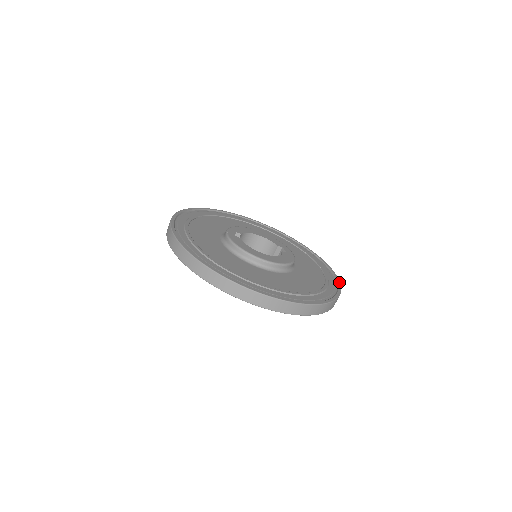
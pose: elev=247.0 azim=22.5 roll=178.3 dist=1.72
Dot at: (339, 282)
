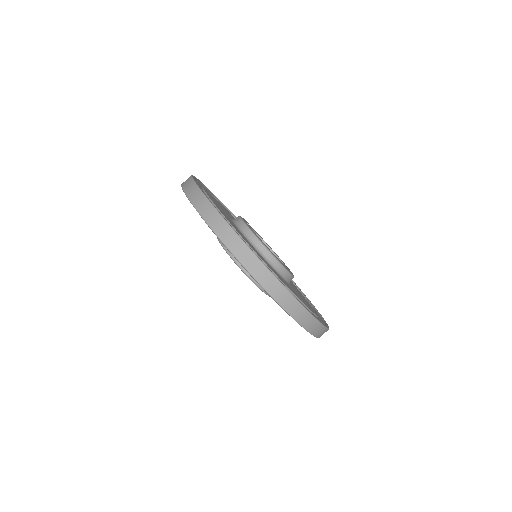
Dot at: occluded
